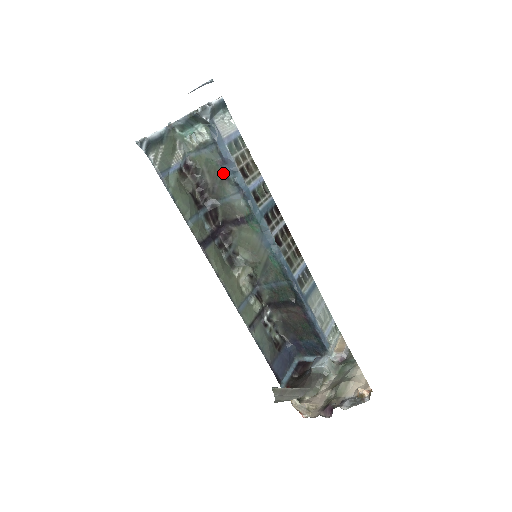
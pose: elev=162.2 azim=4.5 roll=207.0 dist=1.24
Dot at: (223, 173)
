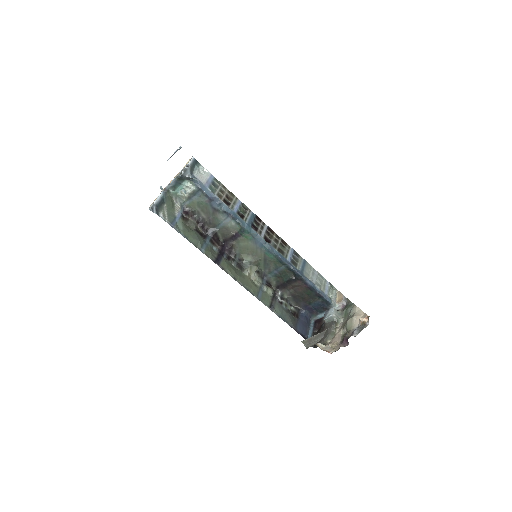
Dot at: (212, 208)
